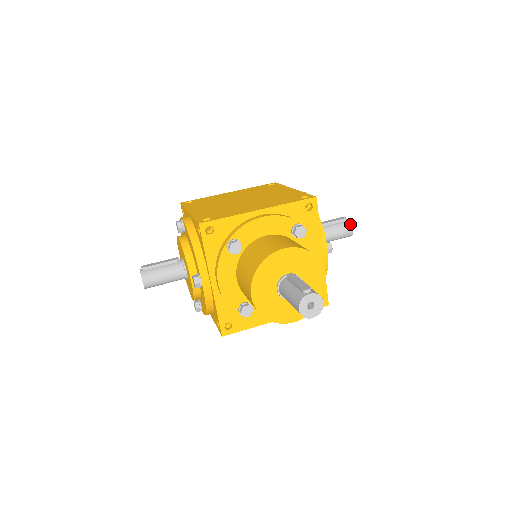
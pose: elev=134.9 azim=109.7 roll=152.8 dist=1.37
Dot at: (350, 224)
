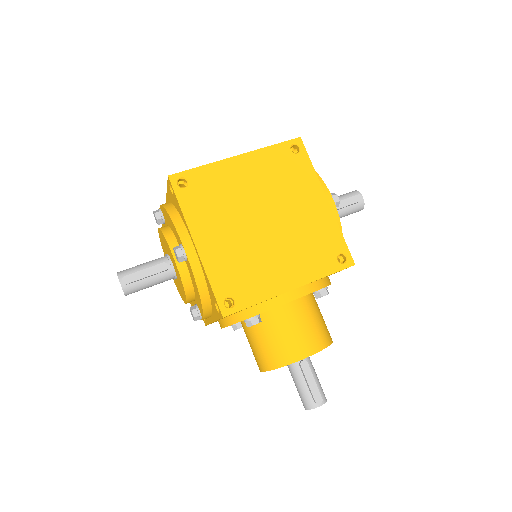
Dot at: (363, 207)
